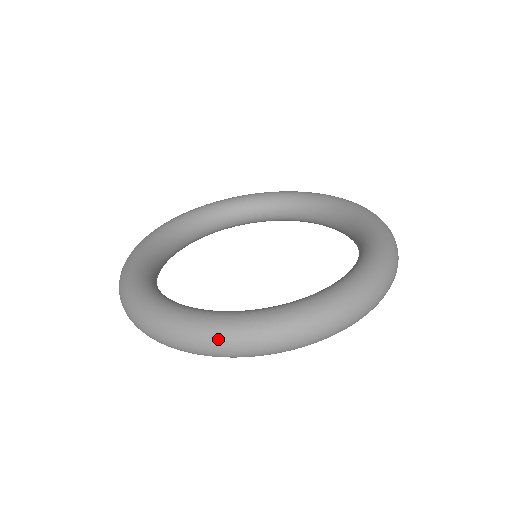
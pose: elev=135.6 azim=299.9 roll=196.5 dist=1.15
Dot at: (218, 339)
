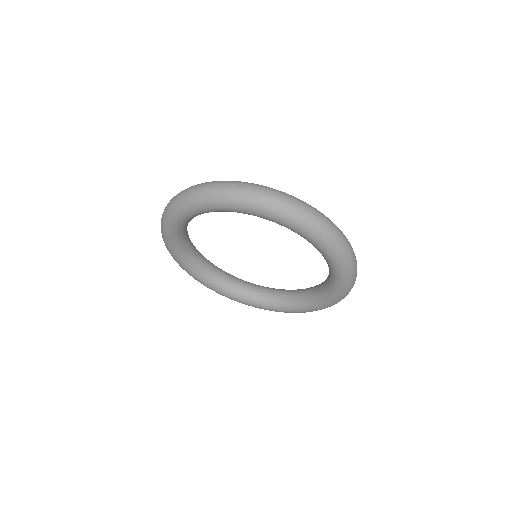
Dot at: occluded
